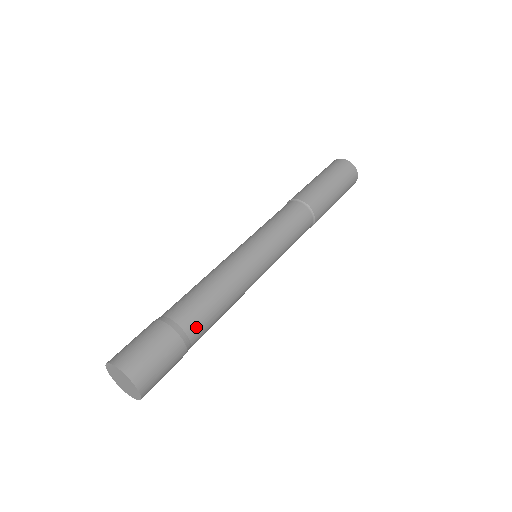
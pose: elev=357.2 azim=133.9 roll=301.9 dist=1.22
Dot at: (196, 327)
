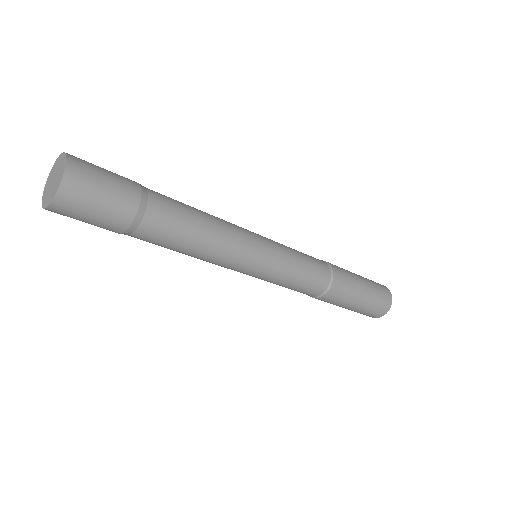
Dot at: (162, 202)
